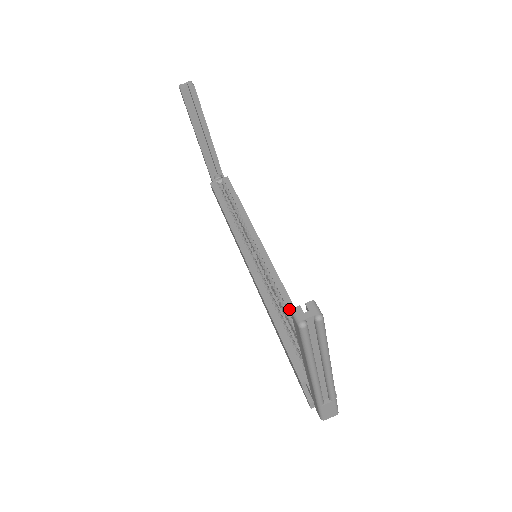
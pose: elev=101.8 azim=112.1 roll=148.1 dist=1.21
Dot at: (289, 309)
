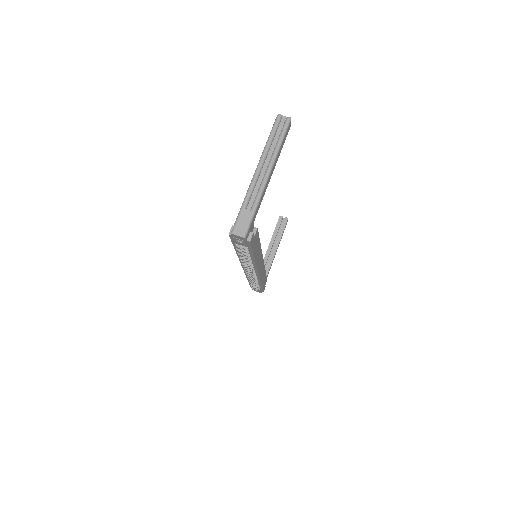
Dot at: occluded
